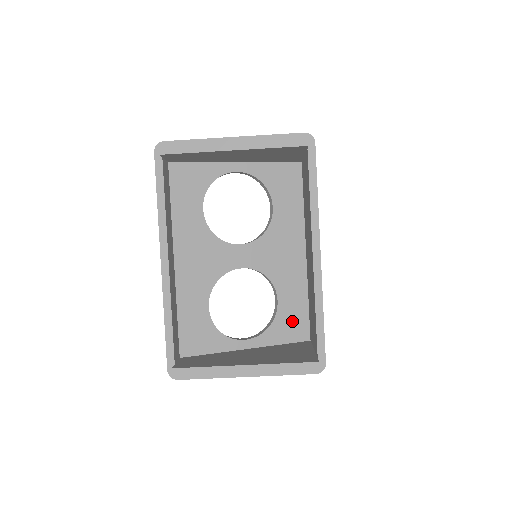
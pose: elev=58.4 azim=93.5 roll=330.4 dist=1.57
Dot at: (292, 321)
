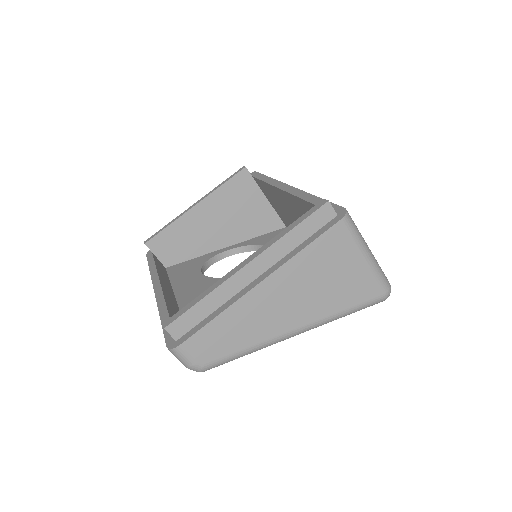
Dot at: occluded
